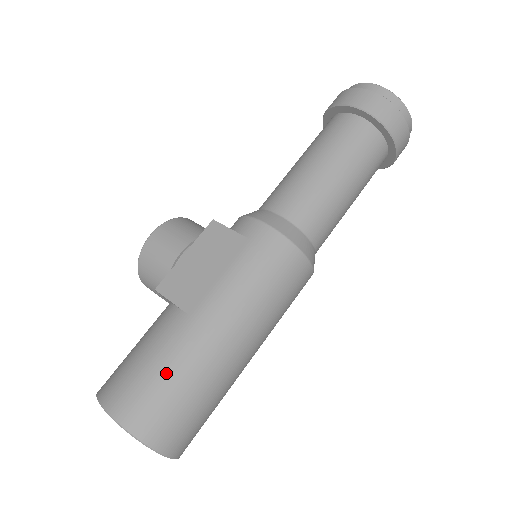
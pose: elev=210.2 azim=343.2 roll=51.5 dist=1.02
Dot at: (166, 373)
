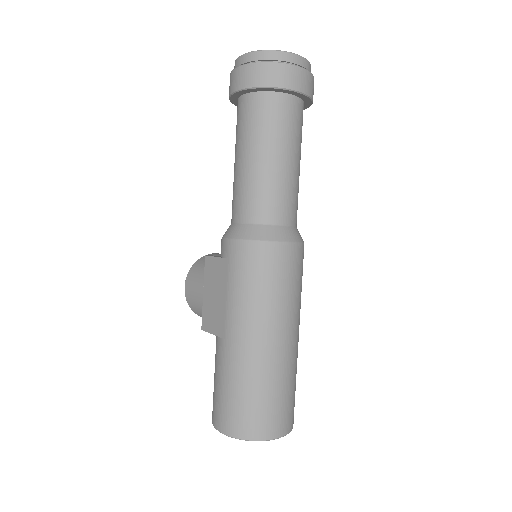
Dot at: (231, 388)
